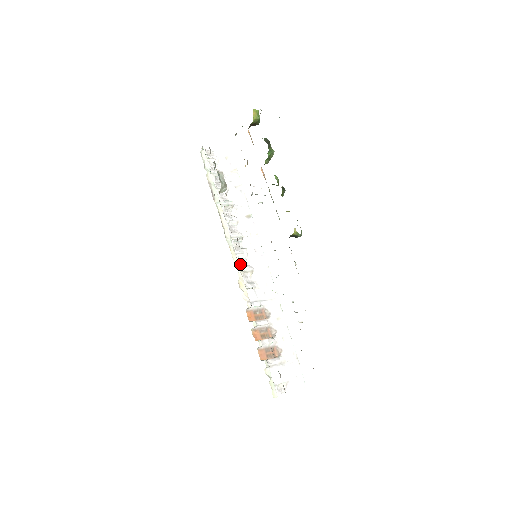
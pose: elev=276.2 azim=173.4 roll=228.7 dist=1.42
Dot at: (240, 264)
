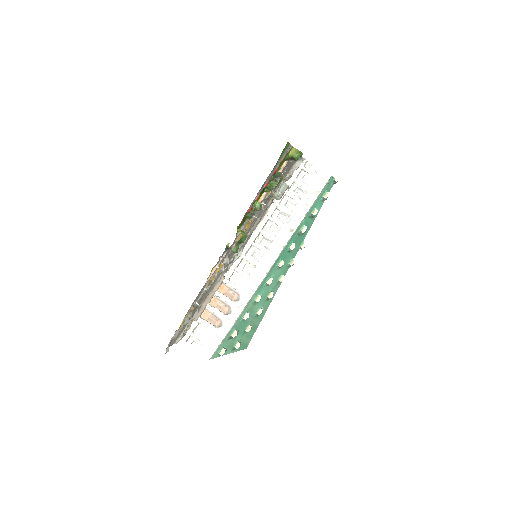
Dot at: (252, 255)
